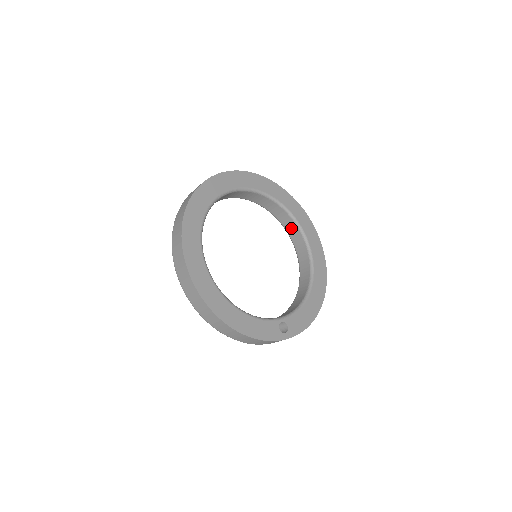
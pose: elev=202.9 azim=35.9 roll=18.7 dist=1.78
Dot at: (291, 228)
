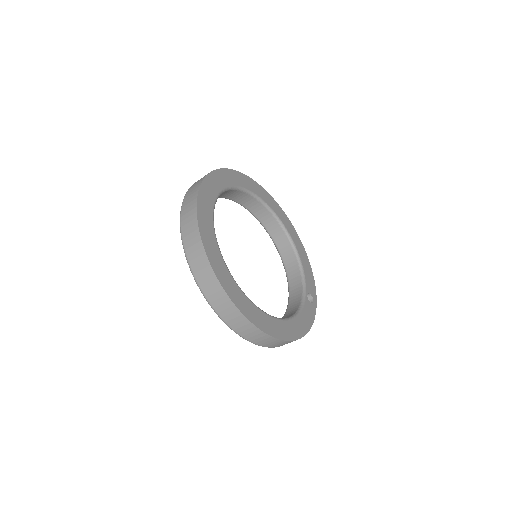
Dot at: (246, 201)
